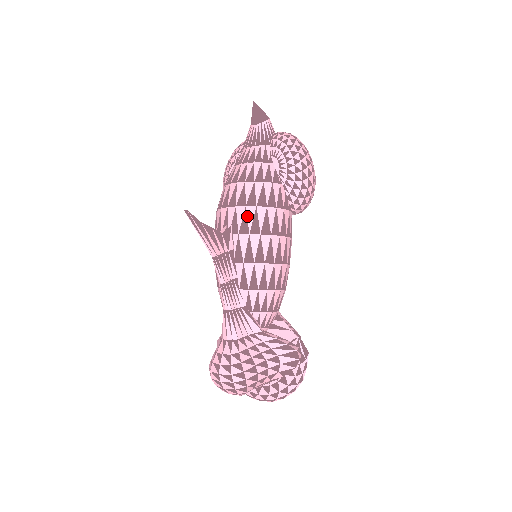
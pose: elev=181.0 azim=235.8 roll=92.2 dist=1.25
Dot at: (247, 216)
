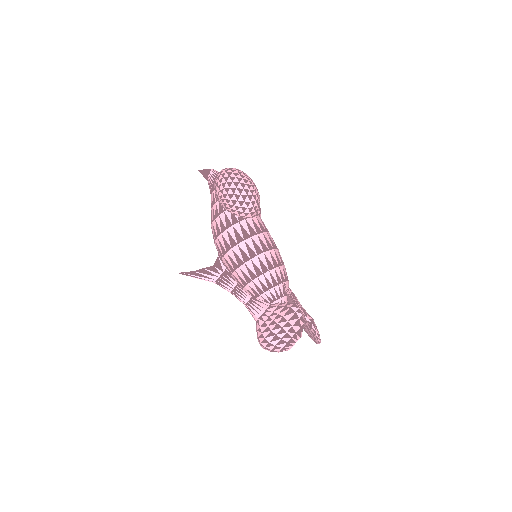
Dot at: (218, 246)
